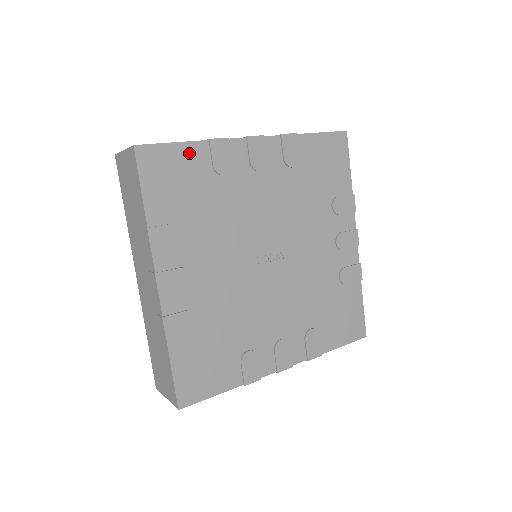
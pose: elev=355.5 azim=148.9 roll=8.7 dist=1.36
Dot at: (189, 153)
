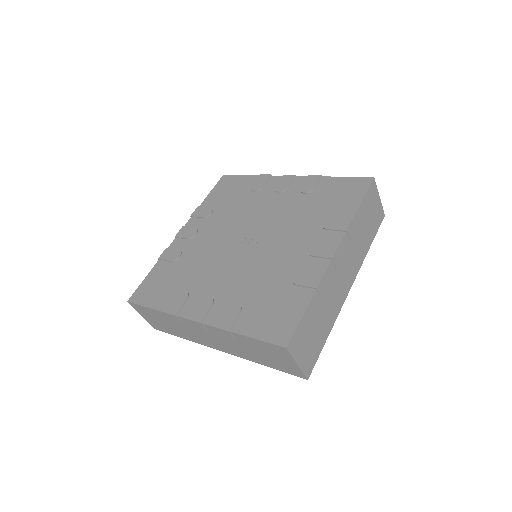
Dot at: (245, 180)
